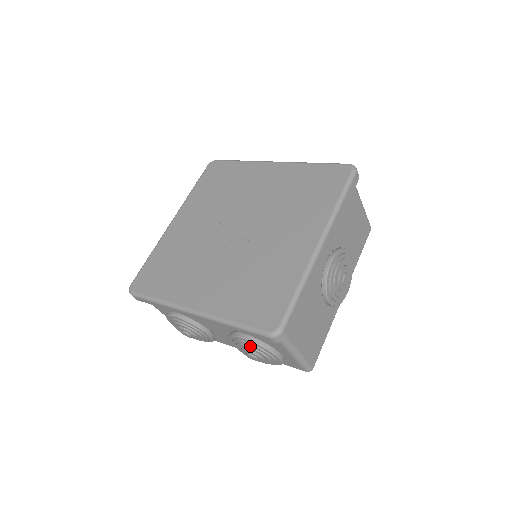
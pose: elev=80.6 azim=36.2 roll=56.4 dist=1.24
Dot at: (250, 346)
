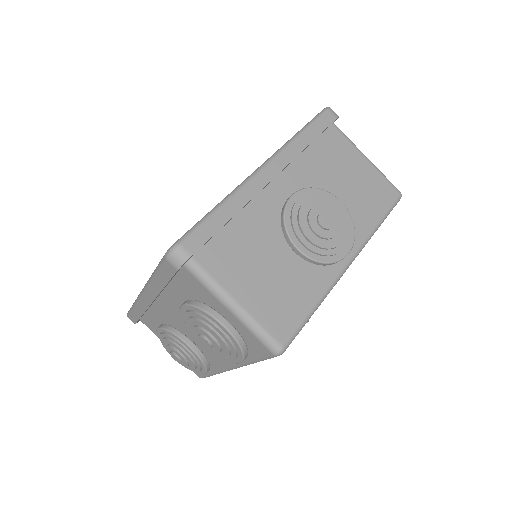
Dot at: (191, 316)
